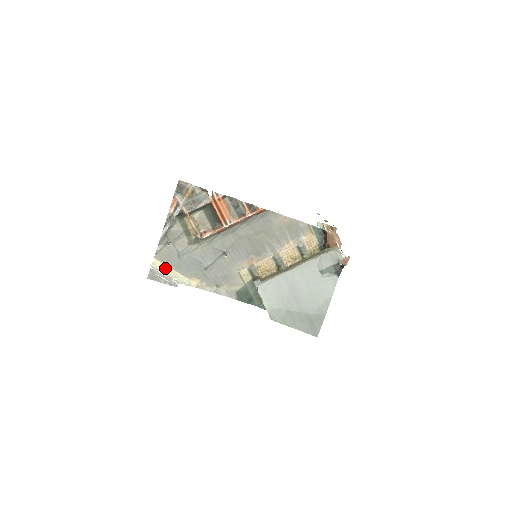
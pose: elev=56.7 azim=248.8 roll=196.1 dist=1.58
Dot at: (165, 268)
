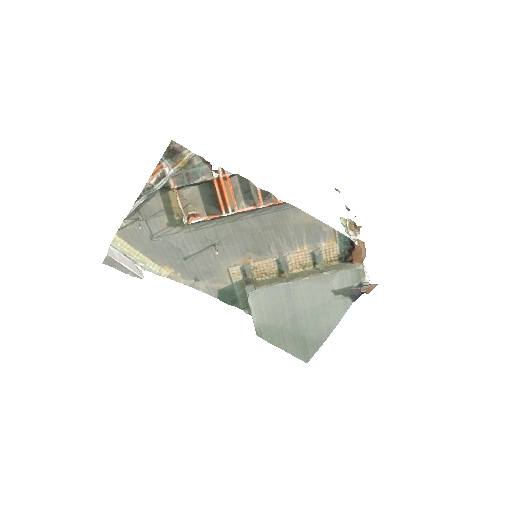
Dot at: (129, 249)
